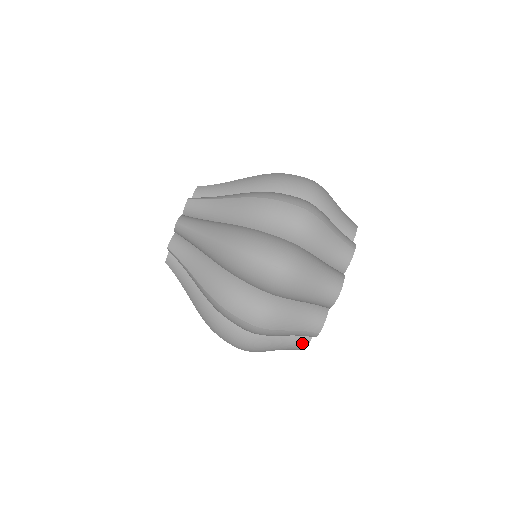
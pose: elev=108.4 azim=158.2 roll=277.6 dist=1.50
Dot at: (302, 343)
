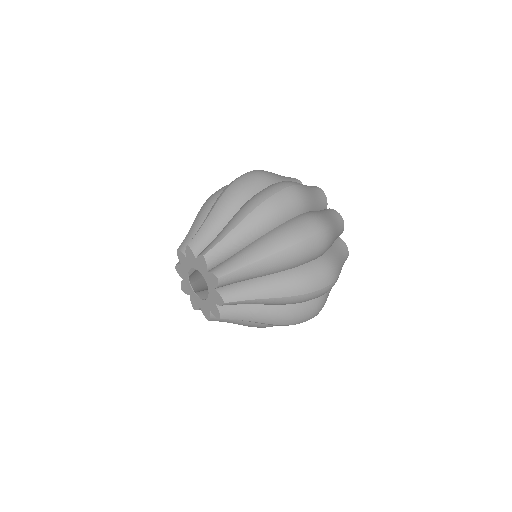
Dot at: occluded
